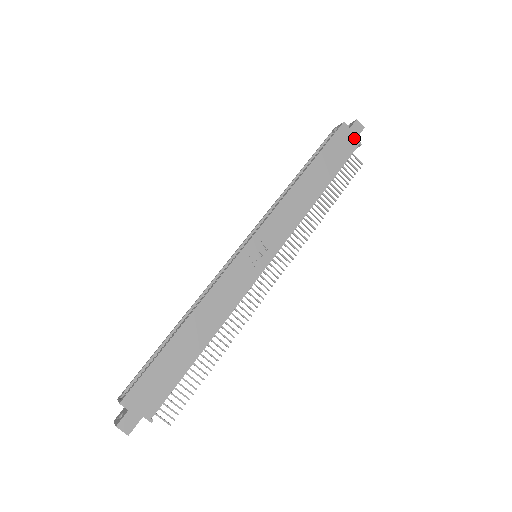
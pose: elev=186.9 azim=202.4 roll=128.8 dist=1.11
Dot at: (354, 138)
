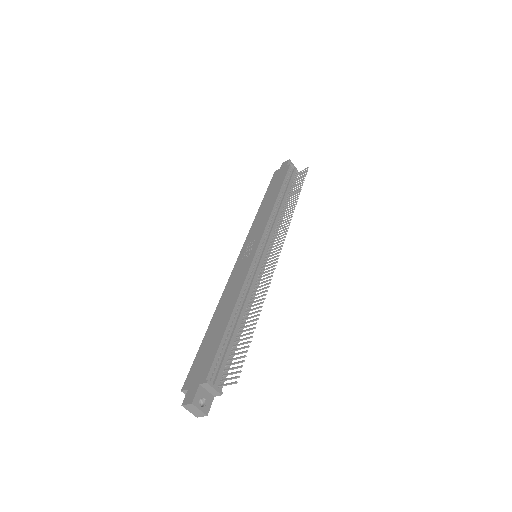
Dot at: (285, 167)
